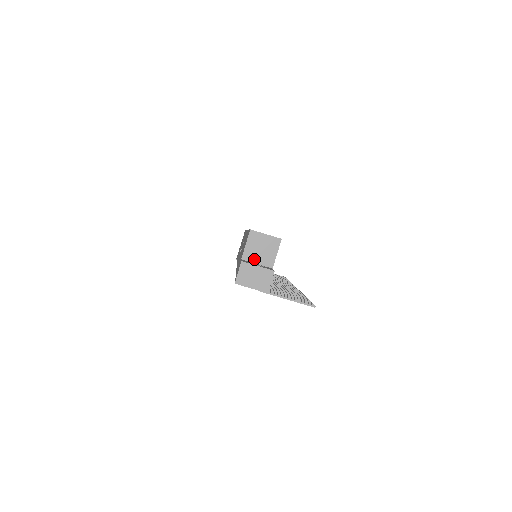
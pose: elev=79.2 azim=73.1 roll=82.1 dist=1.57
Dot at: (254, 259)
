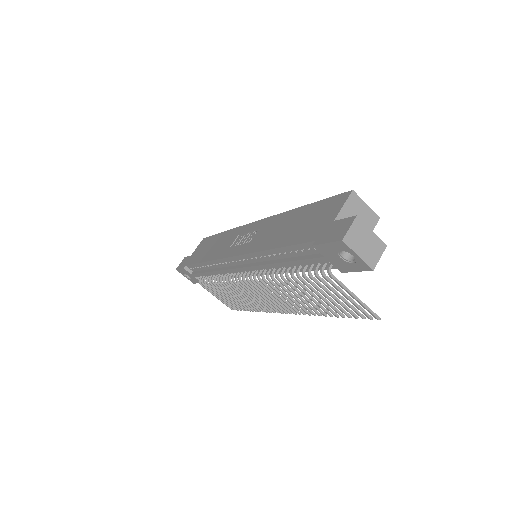
Dot at: occluded
